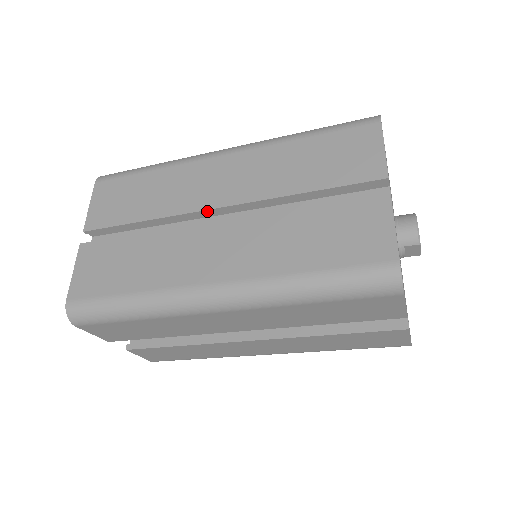
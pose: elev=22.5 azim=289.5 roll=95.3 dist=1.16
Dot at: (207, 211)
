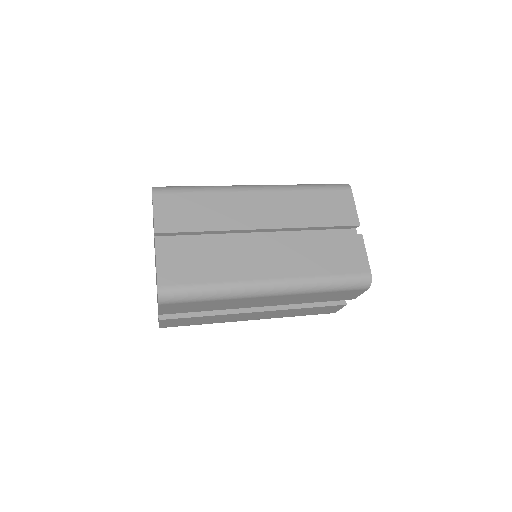
Dot at: (254, 230)
